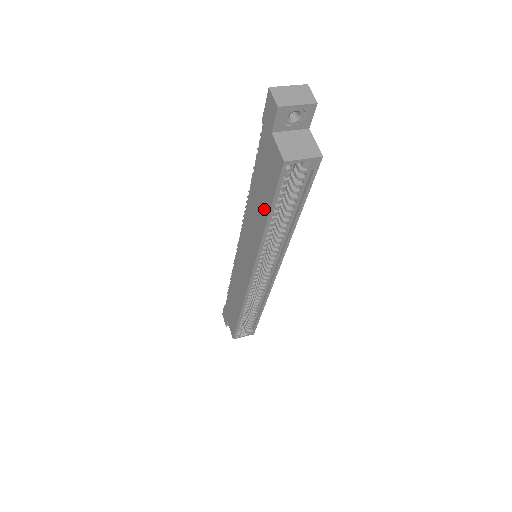
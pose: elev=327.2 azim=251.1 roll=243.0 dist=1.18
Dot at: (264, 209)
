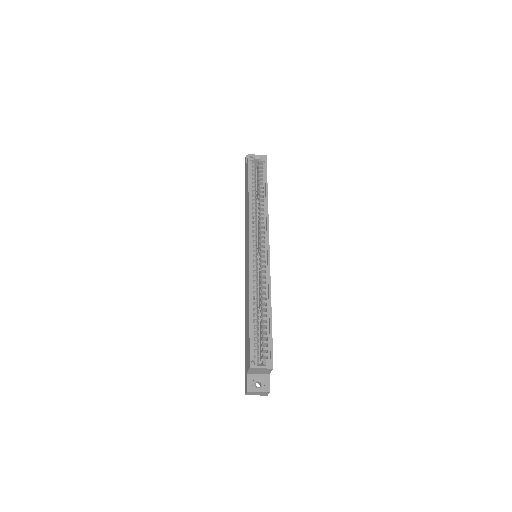
Dot at: (247, 191)
